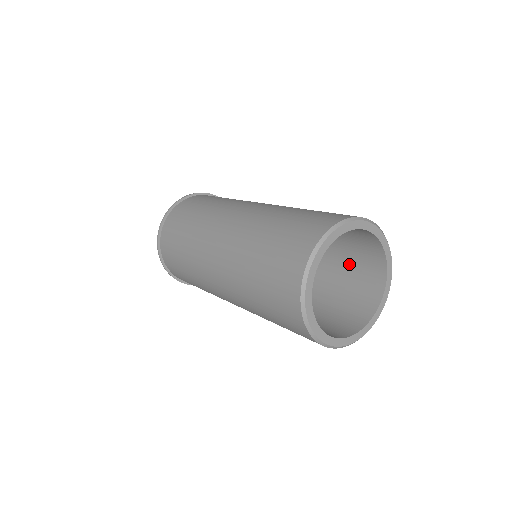
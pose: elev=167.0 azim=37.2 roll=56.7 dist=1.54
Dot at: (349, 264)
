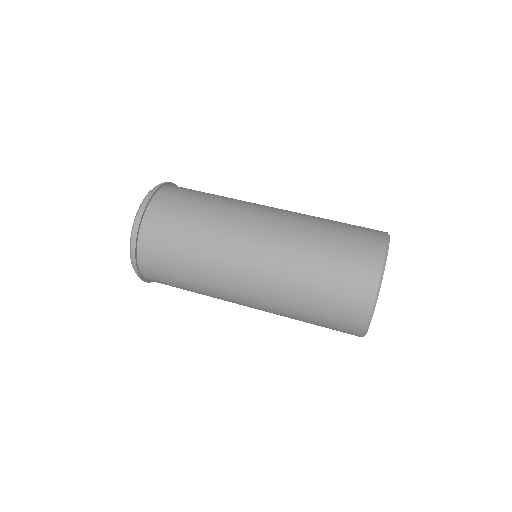
Dot at: occluded
